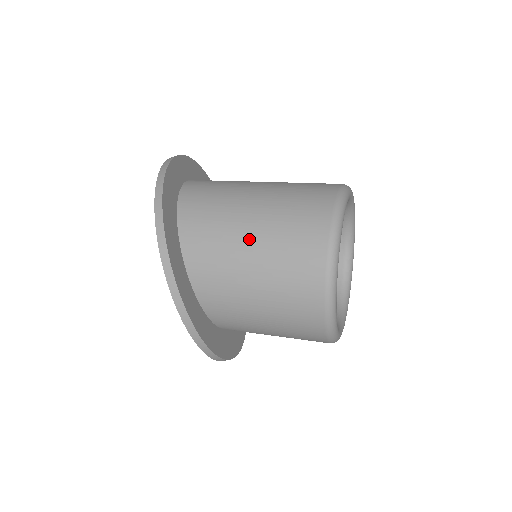
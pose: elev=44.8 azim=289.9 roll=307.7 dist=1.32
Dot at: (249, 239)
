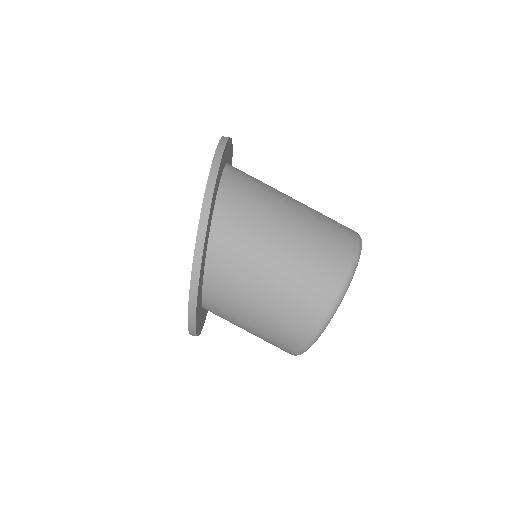
Dot at: (273, 262)
